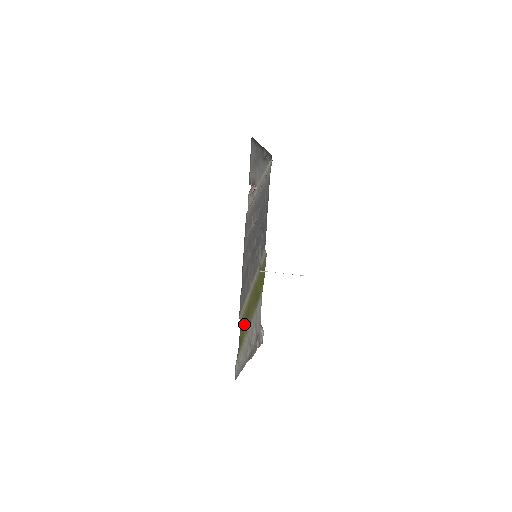
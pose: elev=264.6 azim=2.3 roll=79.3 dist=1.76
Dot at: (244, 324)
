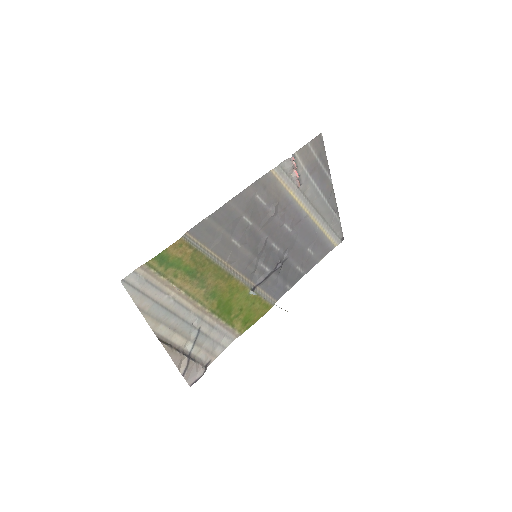
Dot at: (185, 261)
